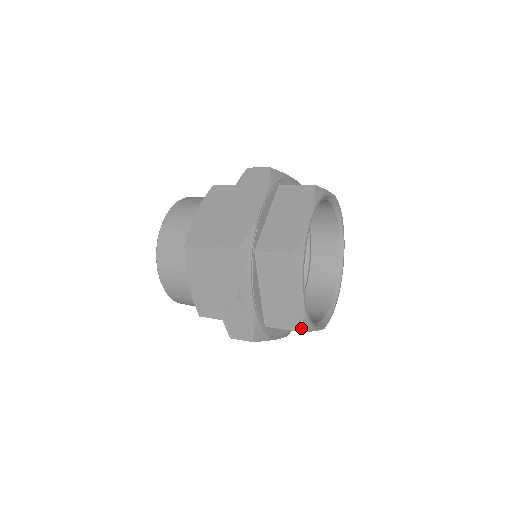
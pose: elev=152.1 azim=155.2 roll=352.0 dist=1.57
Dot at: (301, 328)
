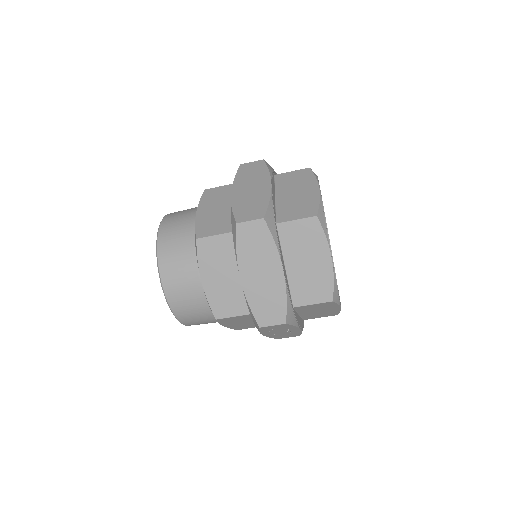
Dot at: (337, 314)
